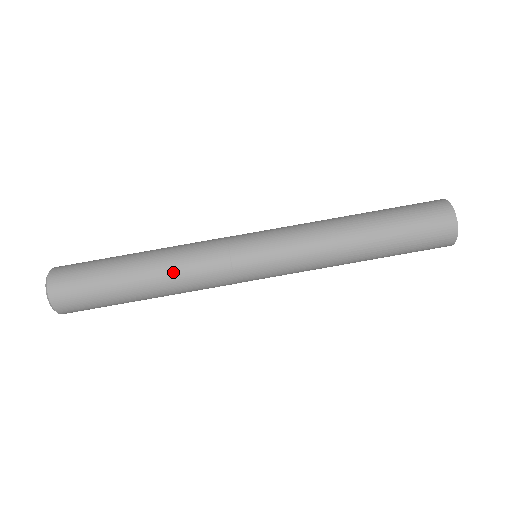
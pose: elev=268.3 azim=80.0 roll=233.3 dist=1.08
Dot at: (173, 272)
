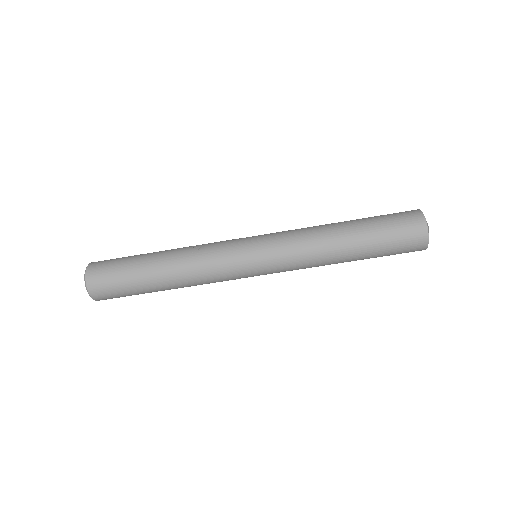
Dot at: occluded
